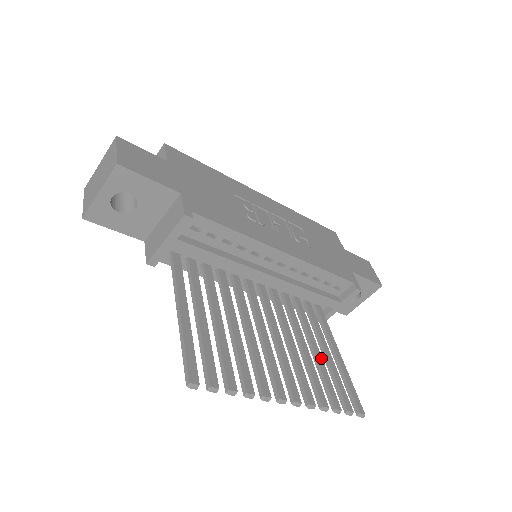
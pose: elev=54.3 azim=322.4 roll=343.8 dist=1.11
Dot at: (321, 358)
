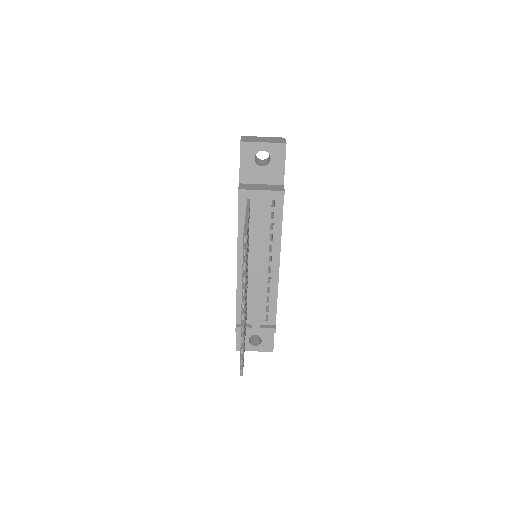
Dot at: occluded
